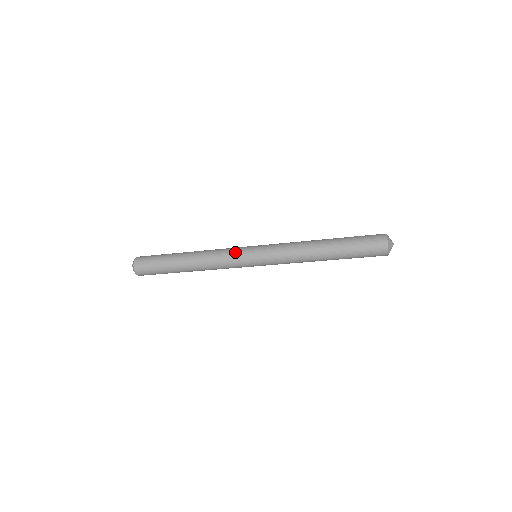
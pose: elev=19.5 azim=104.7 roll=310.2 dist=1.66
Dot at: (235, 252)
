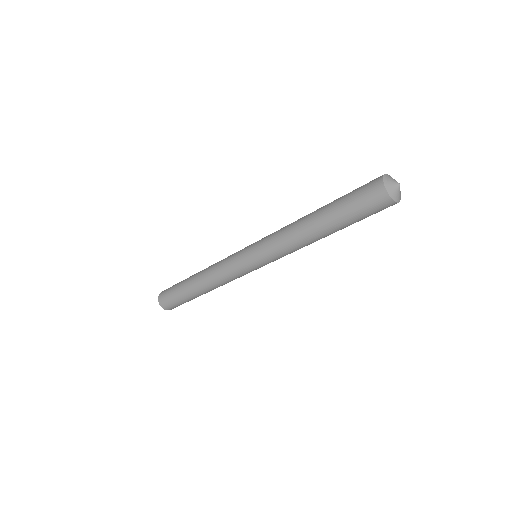
Dot at: (232, 256)
